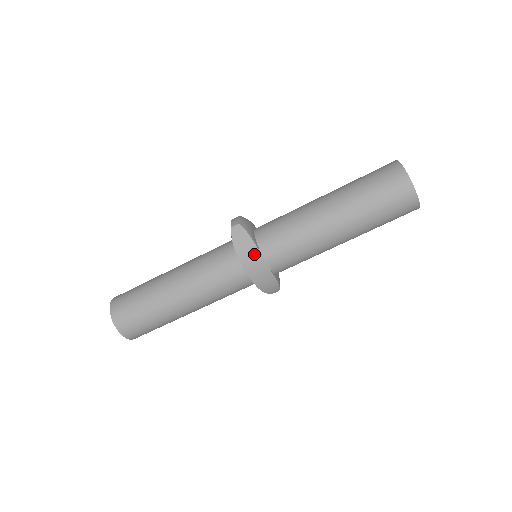
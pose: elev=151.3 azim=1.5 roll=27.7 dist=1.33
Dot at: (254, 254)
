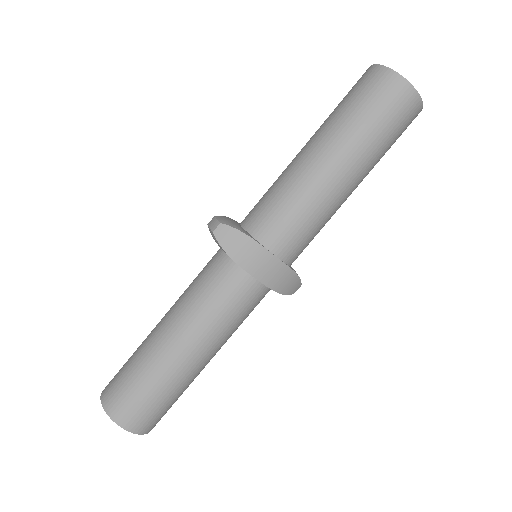
Dot at: (256, 252)
